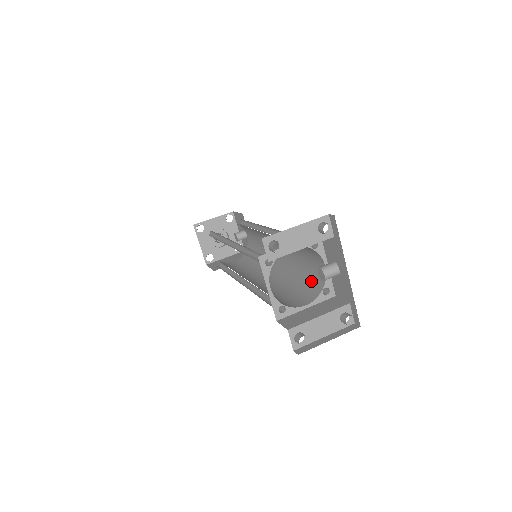
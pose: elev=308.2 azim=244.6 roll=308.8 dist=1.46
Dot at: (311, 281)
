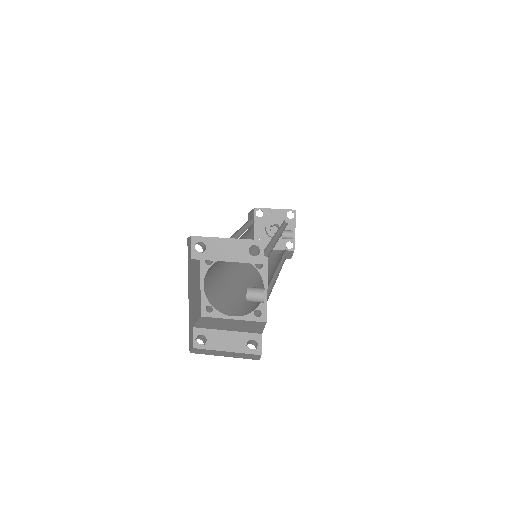
Dot at: occluded
